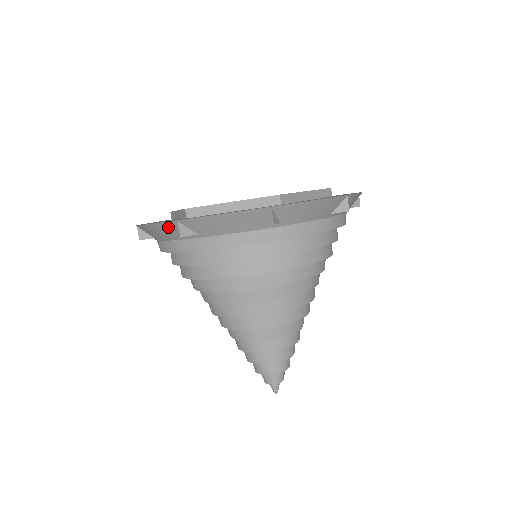
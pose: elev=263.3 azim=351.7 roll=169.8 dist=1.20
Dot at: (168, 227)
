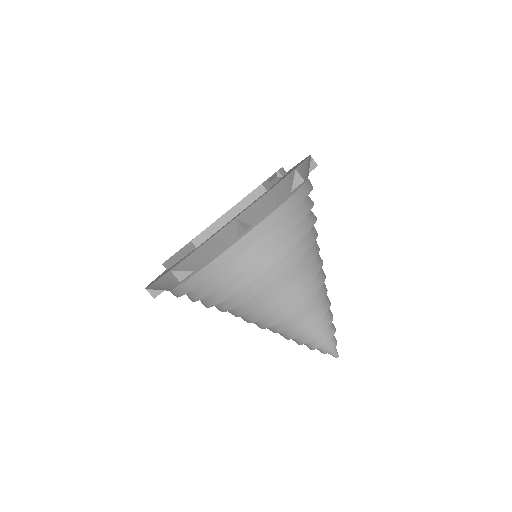
Dot at: occluded
